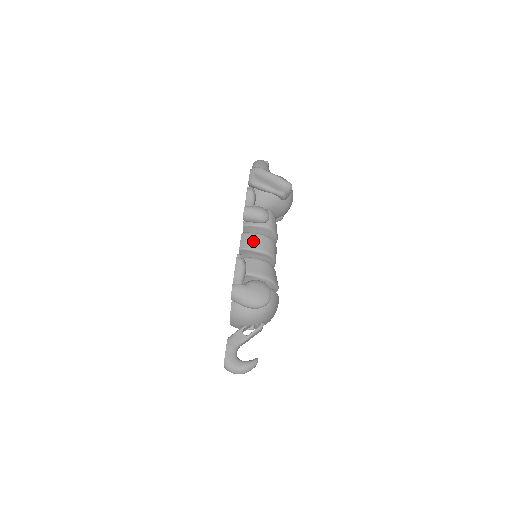
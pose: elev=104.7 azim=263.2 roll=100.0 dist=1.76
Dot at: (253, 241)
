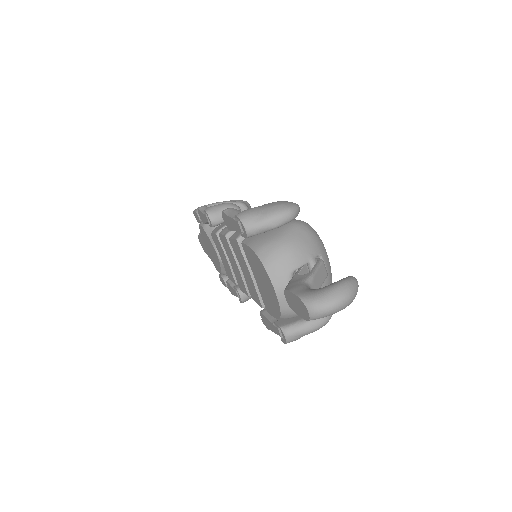
Dot at: occluded
